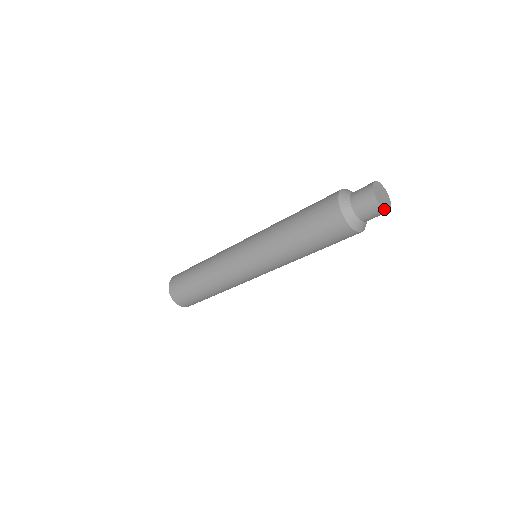
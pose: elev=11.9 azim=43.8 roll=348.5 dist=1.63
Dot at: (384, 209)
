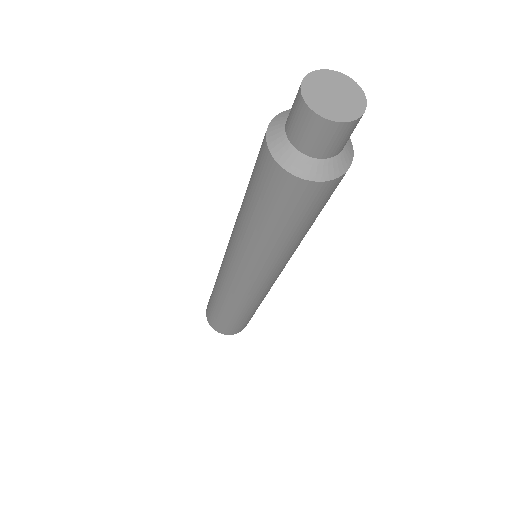
Dot at: (330, 119)
